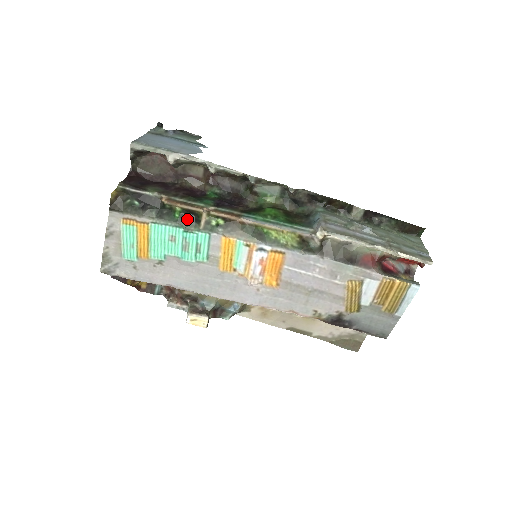
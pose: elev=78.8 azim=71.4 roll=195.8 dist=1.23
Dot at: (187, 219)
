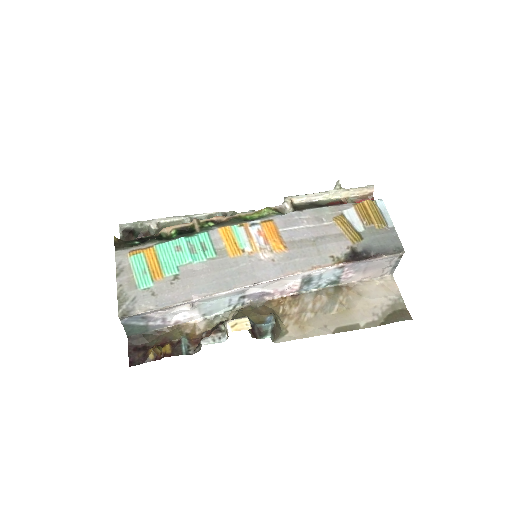
Dot at: (184, 234)
